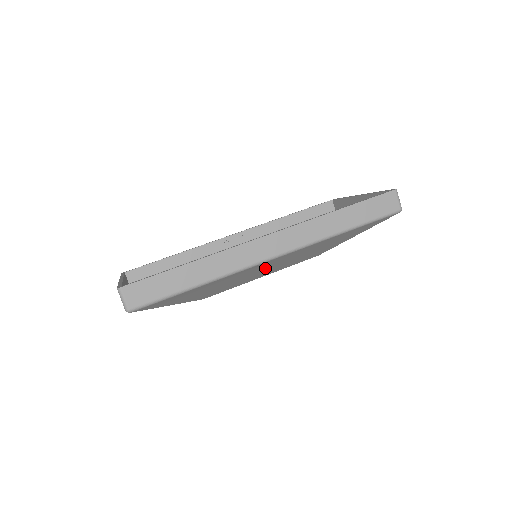
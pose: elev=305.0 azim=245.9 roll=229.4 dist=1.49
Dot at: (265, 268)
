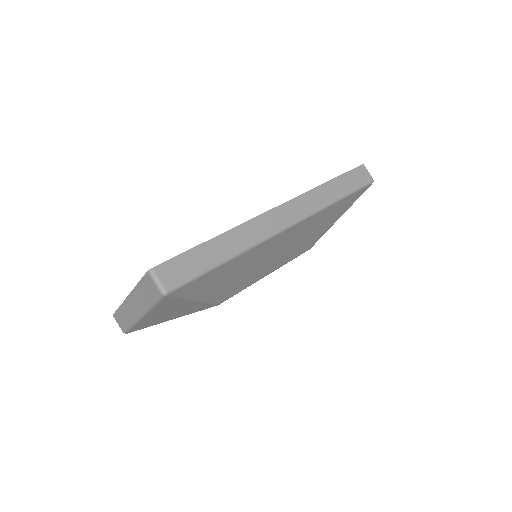
Dot at: (276, 251)
